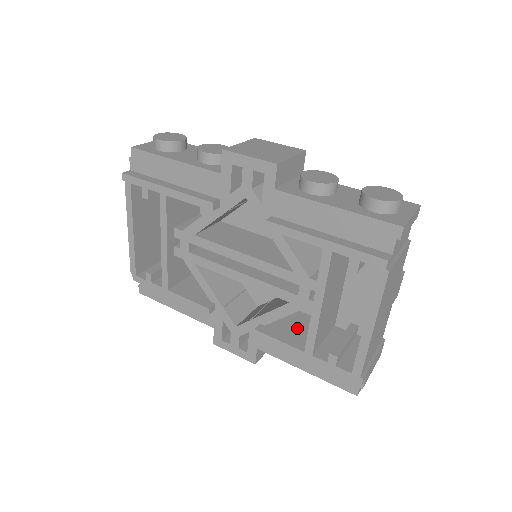
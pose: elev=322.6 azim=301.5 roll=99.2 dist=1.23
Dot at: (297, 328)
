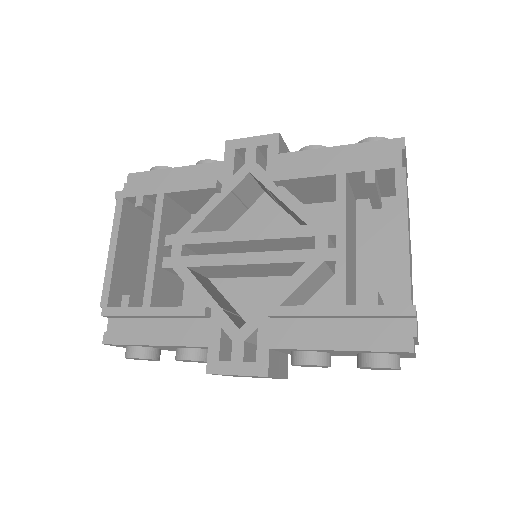
Dot at: occluded
